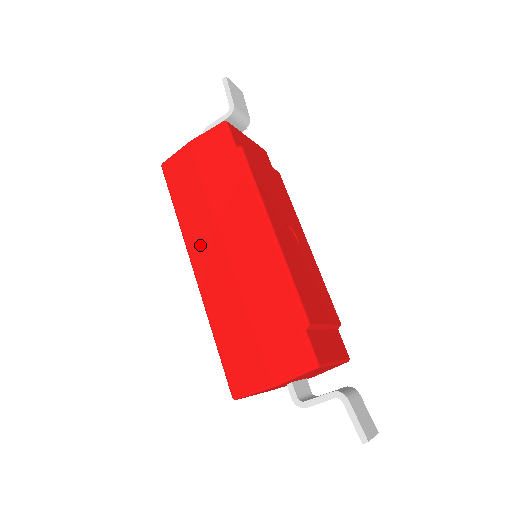
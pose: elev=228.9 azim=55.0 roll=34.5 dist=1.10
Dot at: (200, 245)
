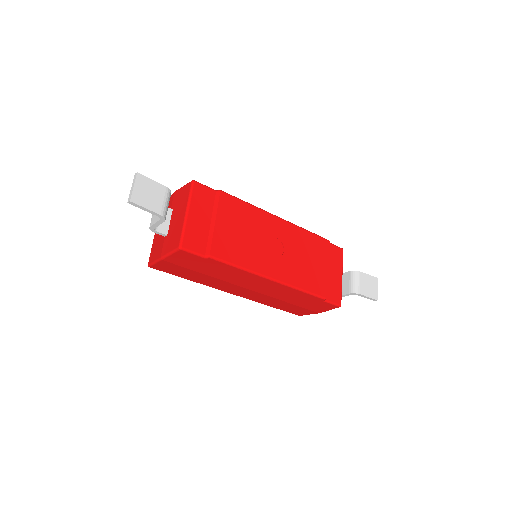
Dot at: (226, 289)
